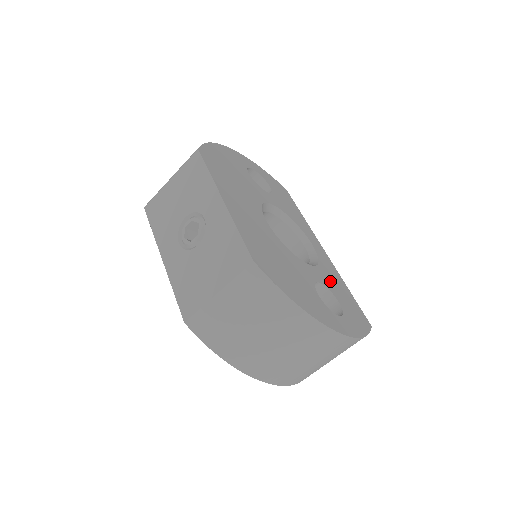
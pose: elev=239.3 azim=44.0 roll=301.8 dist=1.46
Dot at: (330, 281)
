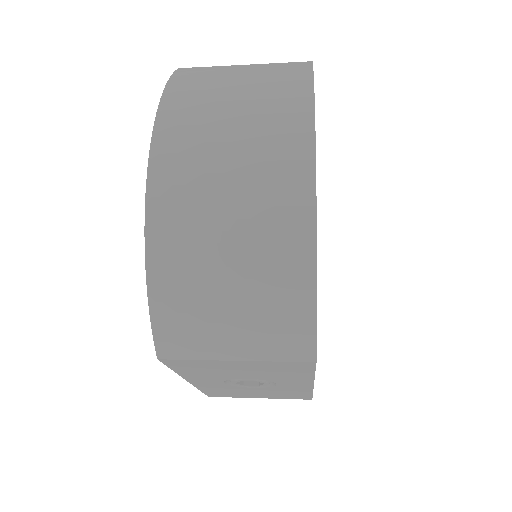
Dot at: occluded
